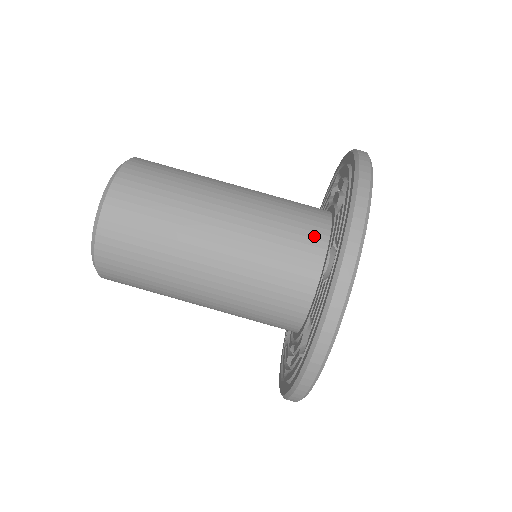
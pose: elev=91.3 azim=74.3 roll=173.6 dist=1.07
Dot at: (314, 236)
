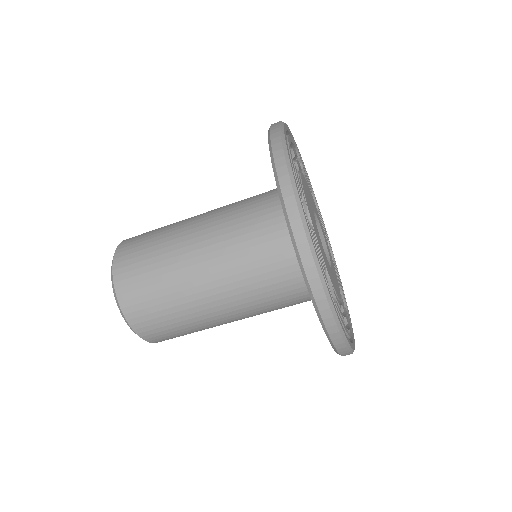
Dot at: (305, 294)
